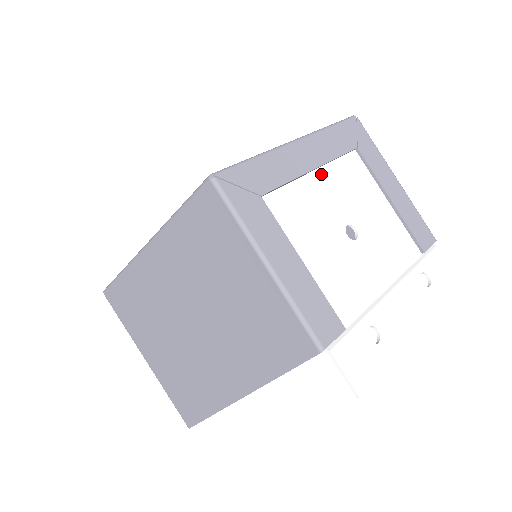
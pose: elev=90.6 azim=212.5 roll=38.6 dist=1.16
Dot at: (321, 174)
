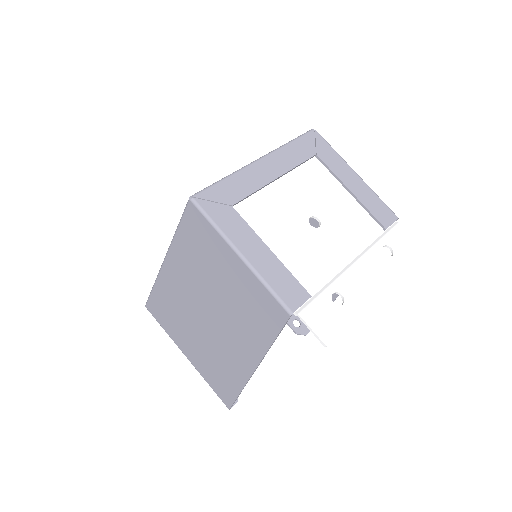
Dot at: (284, 181)
